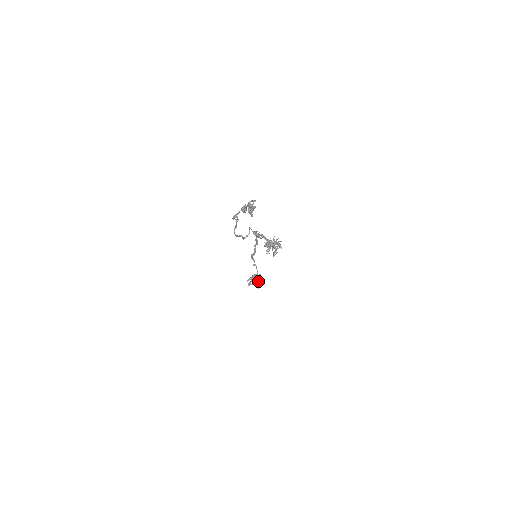
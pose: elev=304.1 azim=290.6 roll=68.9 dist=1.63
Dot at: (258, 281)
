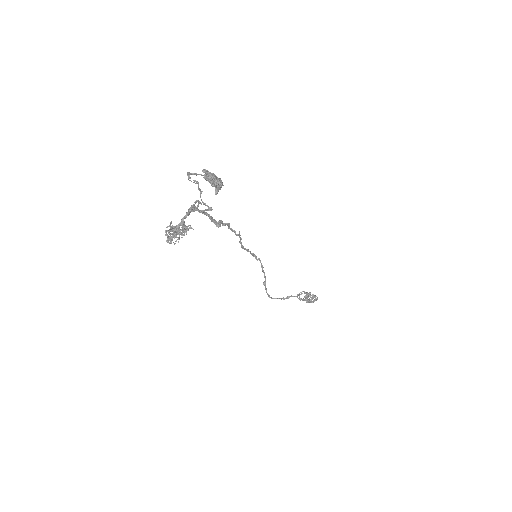
Dot at: (266, 289)
